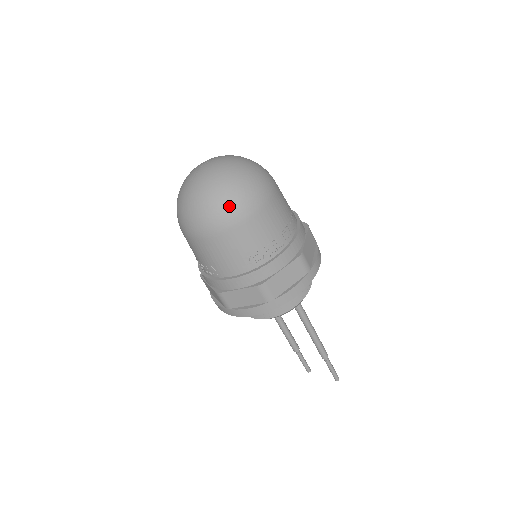
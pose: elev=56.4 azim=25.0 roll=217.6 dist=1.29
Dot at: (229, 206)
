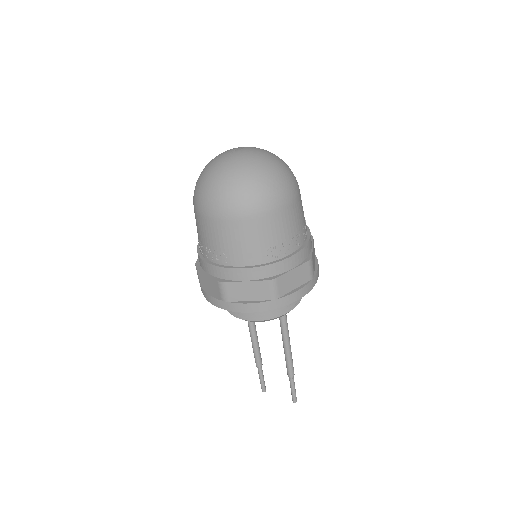
Dot at: (263, 193)
